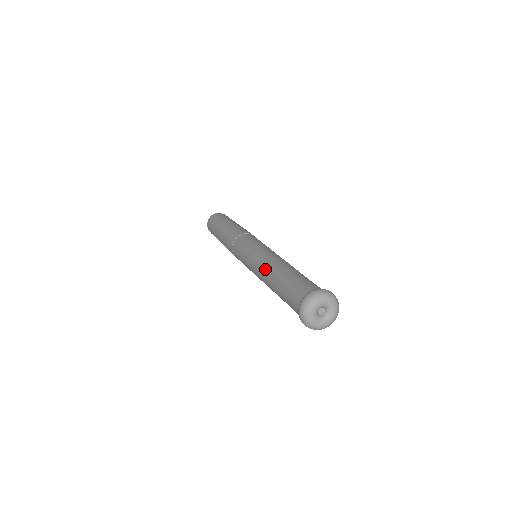
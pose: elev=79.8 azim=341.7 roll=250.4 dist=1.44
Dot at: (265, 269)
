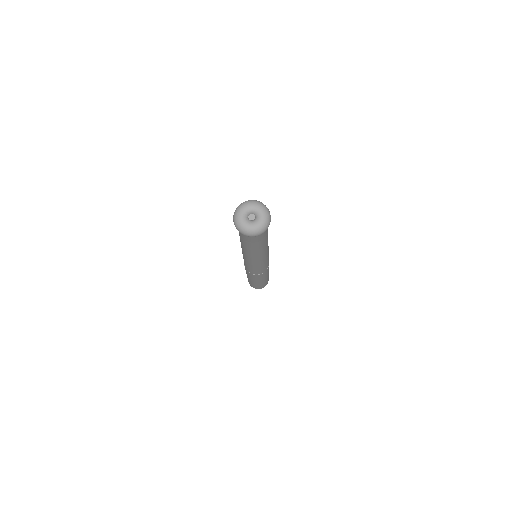
Dot at: occluded
